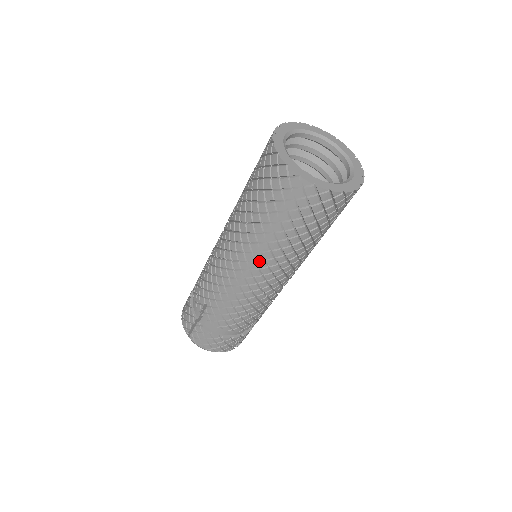
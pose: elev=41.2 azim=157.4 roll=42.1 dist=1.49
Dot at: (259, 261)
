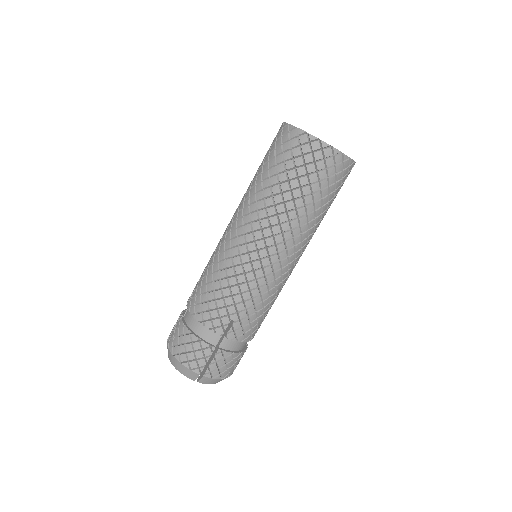
Dot at: (245, 216)
